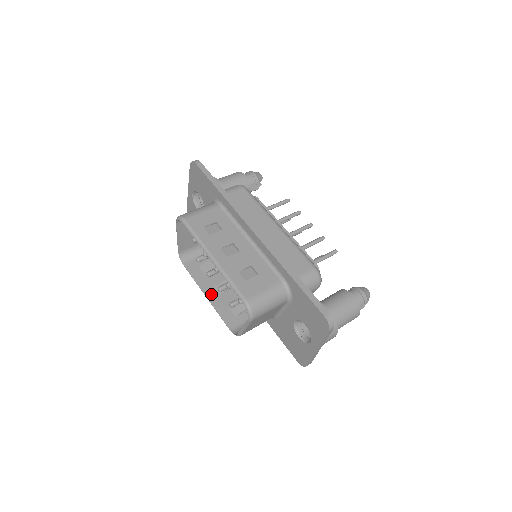
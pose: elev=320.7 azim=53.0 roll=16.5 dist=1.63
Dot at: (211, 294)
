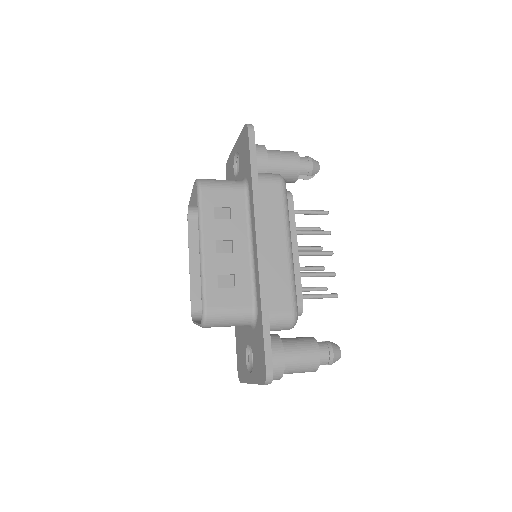
Dot at: (196, 265)
